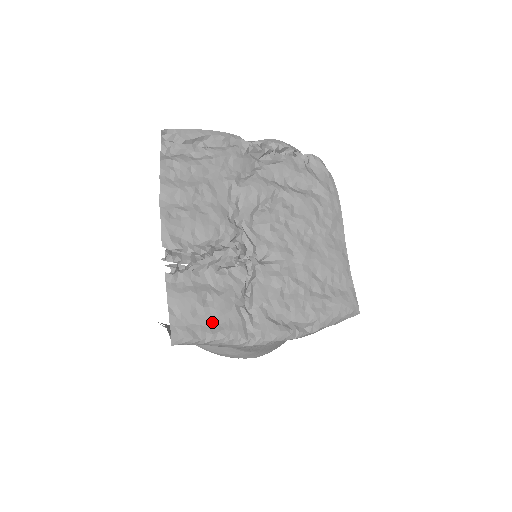
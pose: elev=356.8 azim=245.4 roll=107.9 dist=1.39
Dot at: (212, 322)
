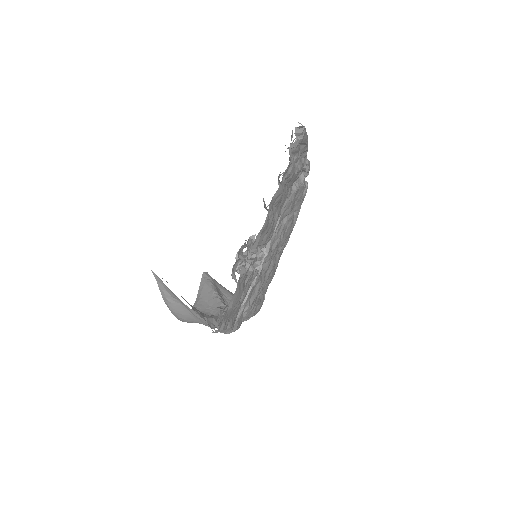
Dot at: (232, 315)
